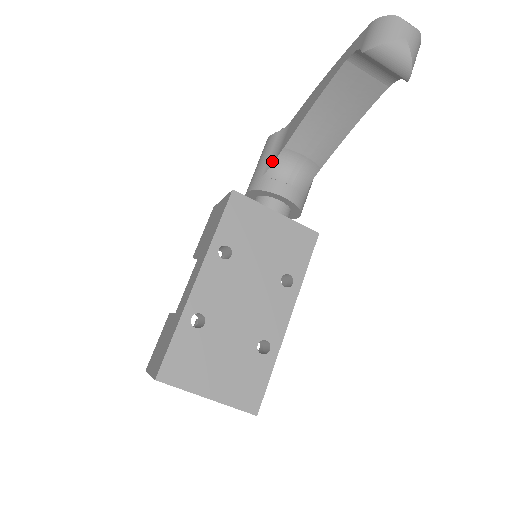
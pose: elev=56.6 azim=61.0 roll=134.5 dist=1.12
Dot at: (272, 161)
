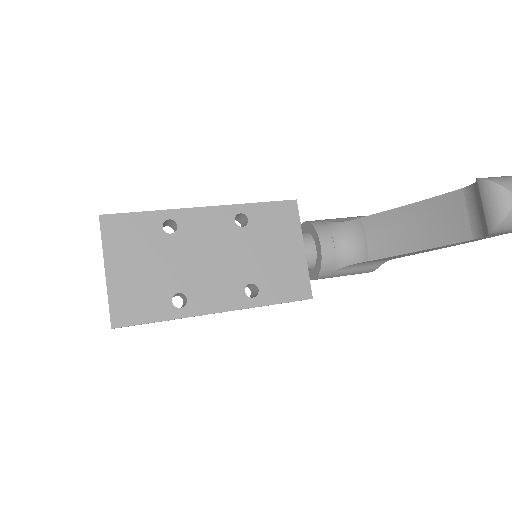
Dot at: (343, 221)
